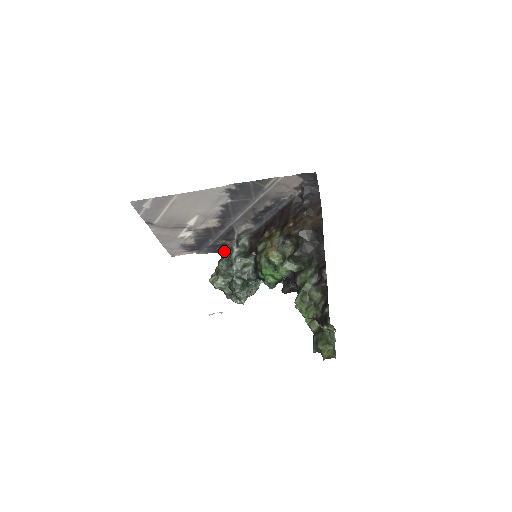
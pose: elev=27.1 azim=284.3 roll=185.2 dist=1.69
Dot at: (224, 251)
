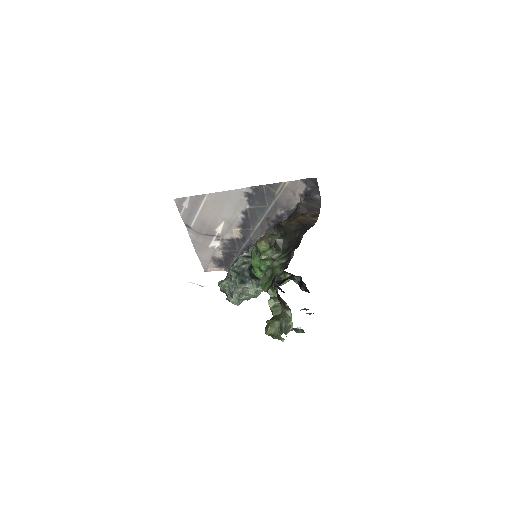
Dot at: occluded
